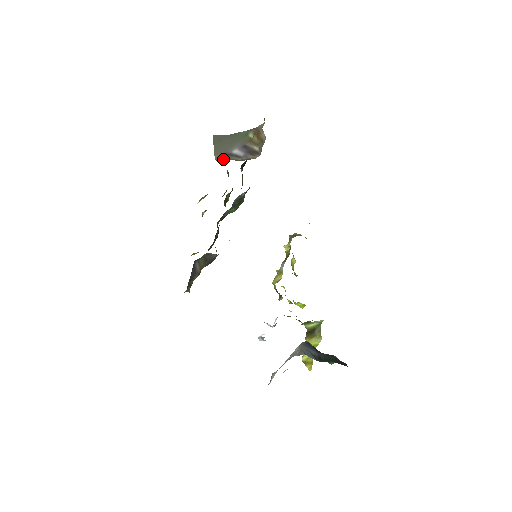
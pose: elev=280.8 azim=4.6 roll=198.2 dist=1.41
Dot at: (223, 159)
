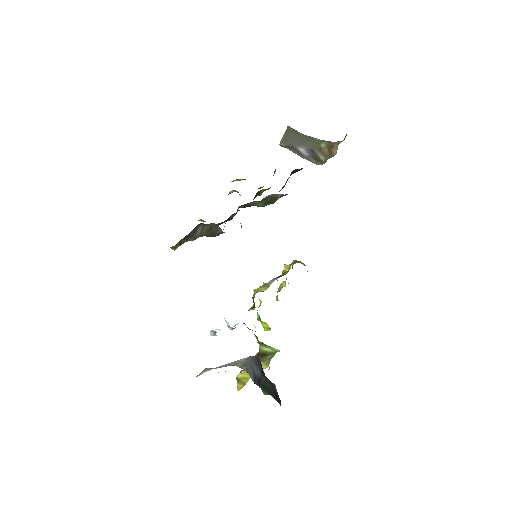
Dot at: (287, 148)
